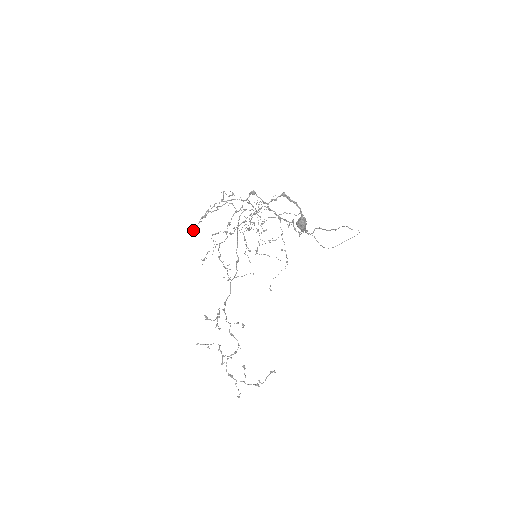
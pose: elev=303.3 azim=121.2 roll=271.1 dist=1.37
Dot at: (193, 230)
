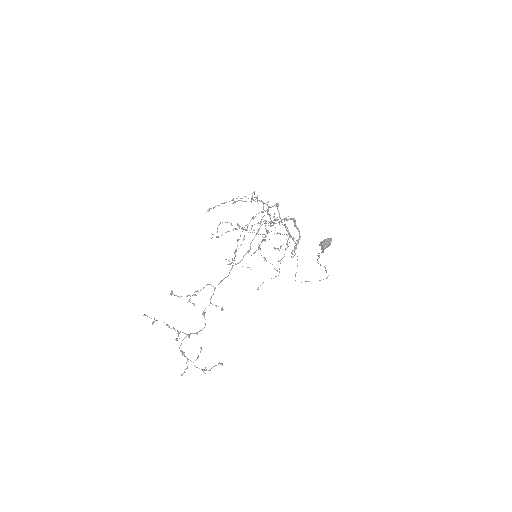
Dot at: (208, 209)
